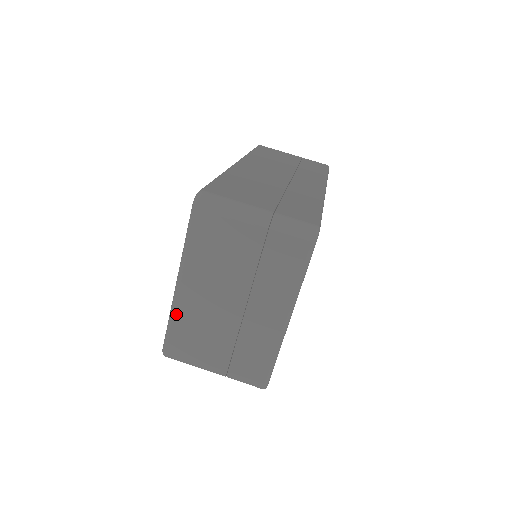
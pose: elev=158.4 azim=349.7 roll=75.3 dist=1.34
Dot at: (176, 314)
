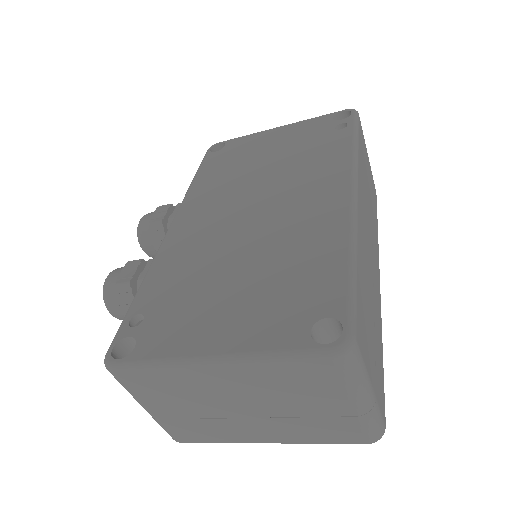
Dot at: (172, 371)
